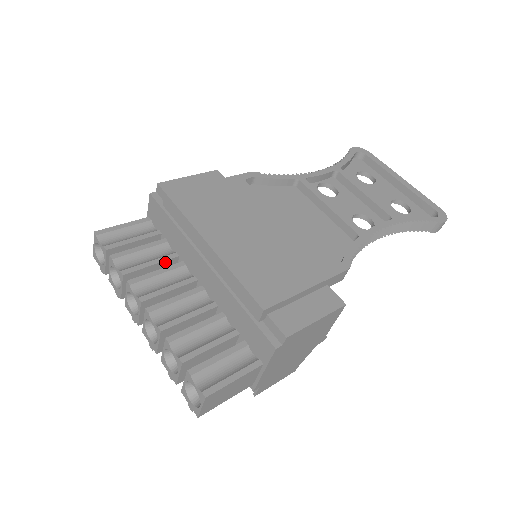
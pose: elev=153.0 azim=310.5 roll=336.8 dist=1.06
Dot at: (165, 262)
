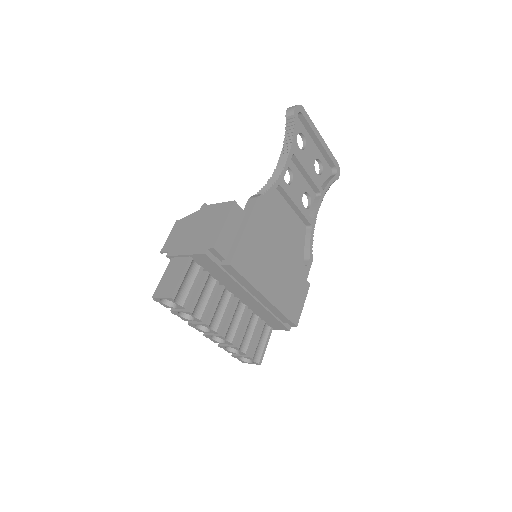
Dot at: (214, 292)
